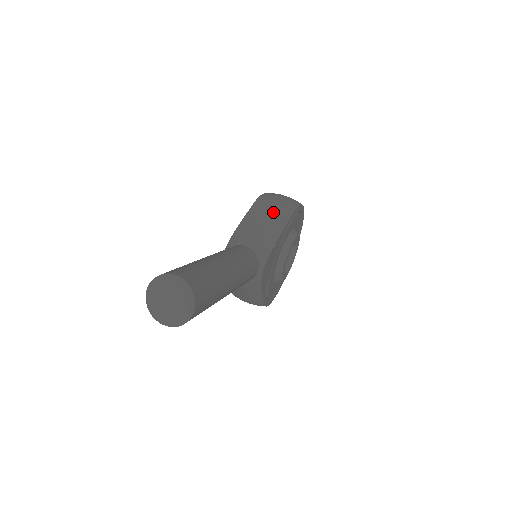
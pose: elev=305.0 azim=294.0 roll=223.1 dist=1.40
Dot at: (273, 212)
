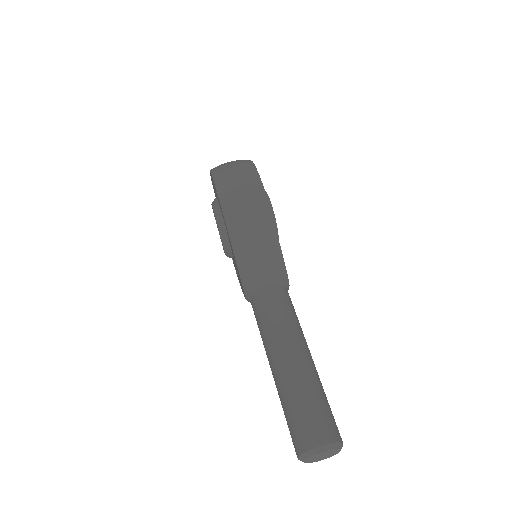
Dot at: (254, 222)
